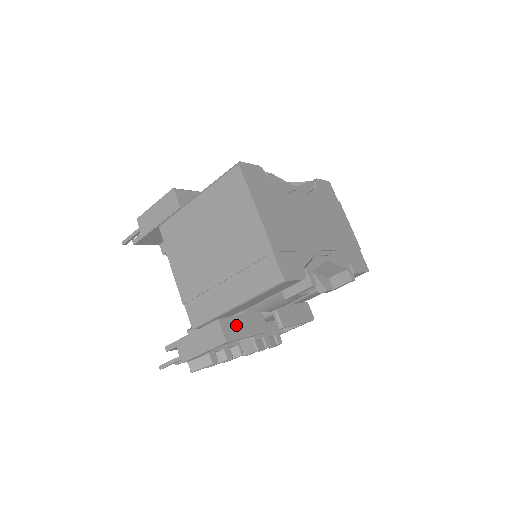
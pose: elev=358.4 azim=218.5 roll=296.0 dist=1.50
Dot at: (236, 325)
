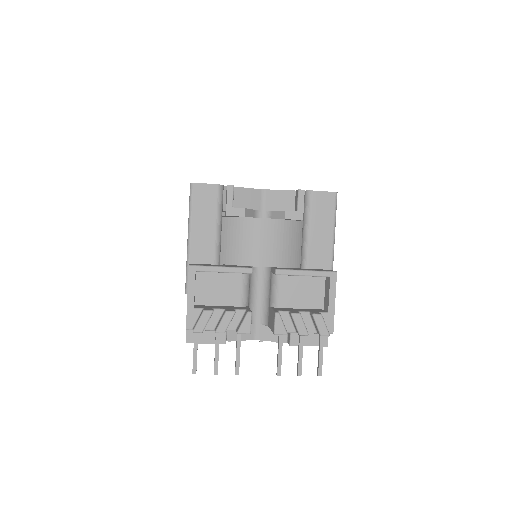
Dot at: occluded
